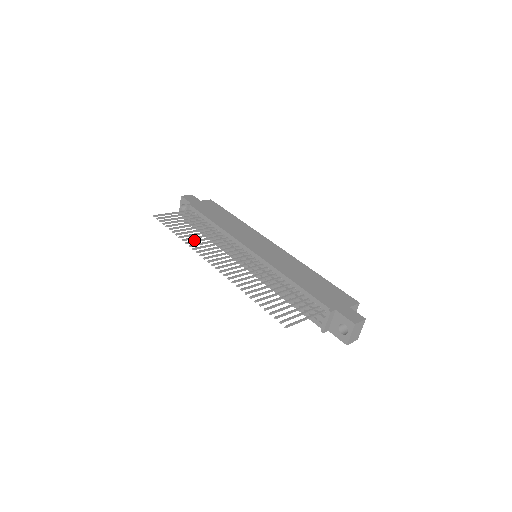
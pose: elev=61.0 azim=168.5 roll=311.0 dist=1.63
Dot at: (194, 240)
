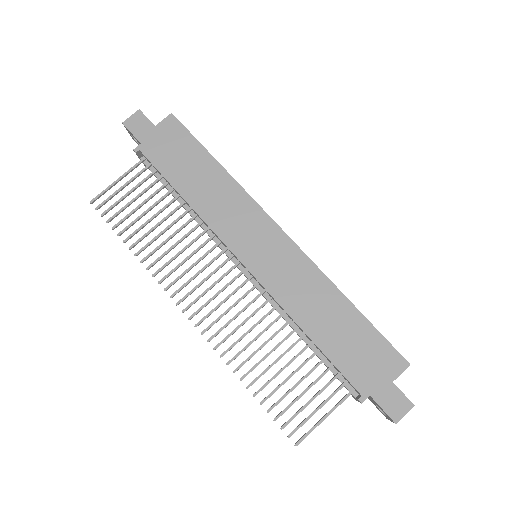
Dot at: (158, 257)
